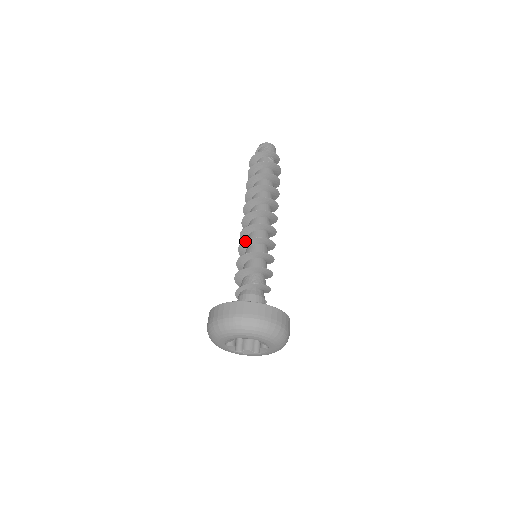
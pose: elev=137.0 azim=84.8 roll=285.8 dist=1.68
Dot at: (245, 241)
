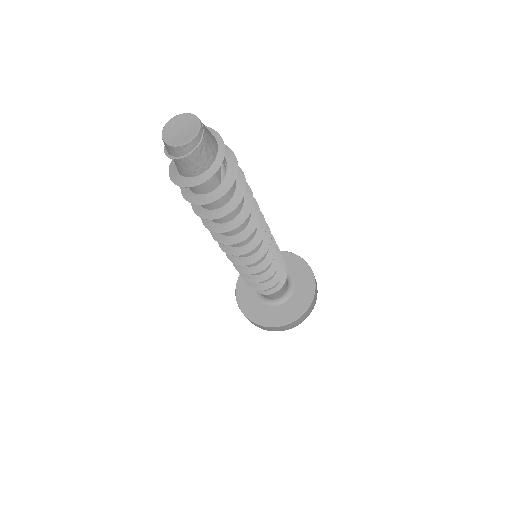
Dot at: (256, 273)
